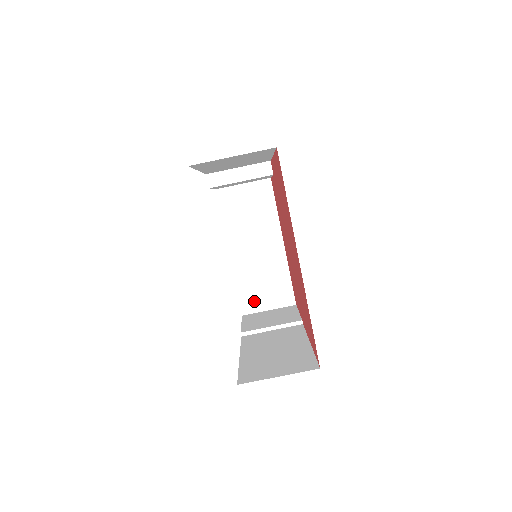
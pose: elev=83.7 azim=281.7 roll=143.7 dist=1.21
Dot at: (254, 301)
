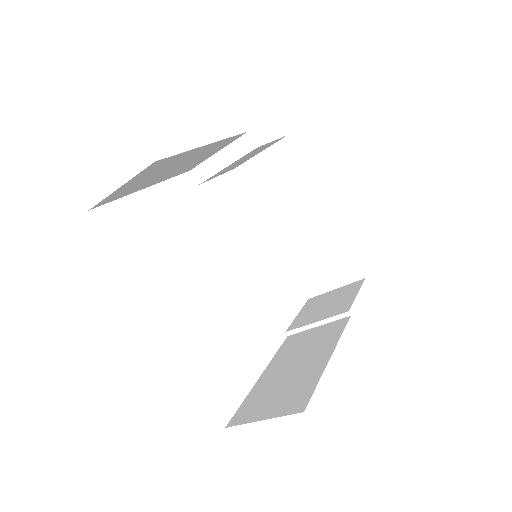
Dot at: (316, 281)
